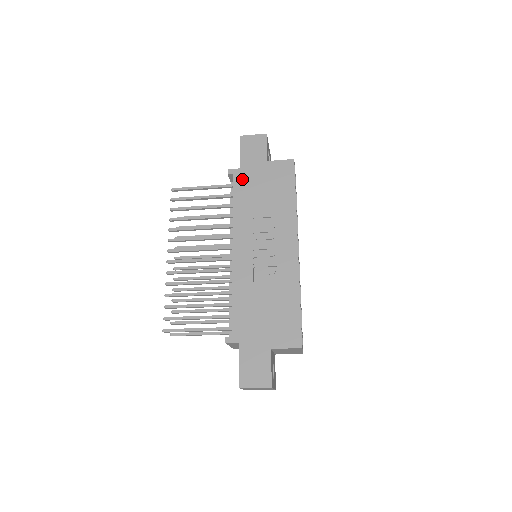
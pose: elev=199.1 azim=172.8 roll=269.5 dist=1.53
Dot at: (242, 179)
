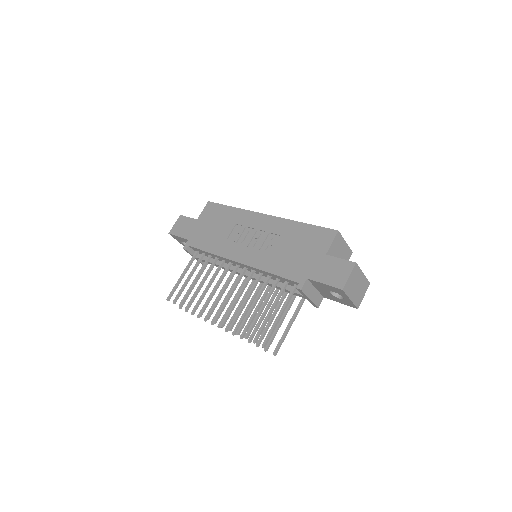
Dot at: (196, 240)
